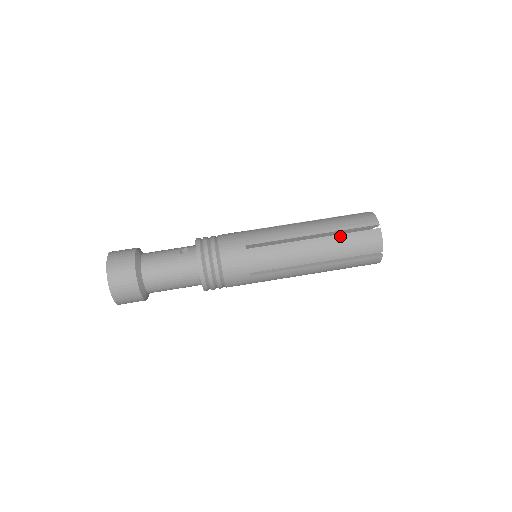
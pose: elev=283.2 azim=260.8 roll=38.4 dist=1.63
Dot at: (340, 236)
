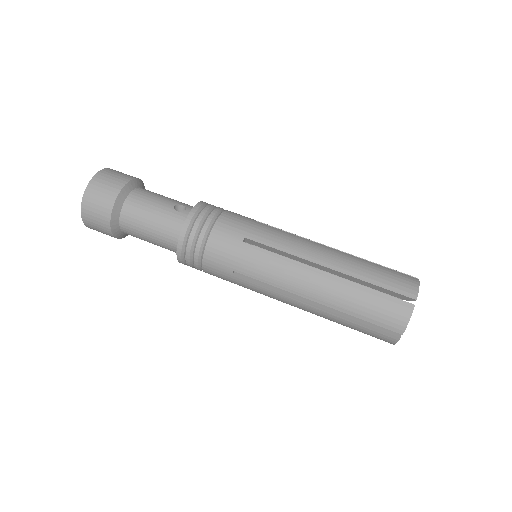
Dot at: (359, 287)
